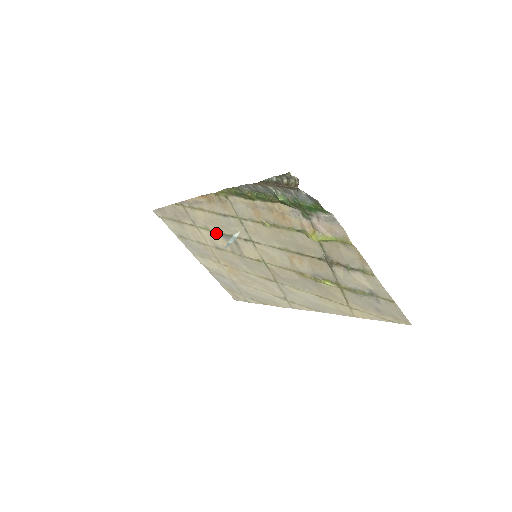
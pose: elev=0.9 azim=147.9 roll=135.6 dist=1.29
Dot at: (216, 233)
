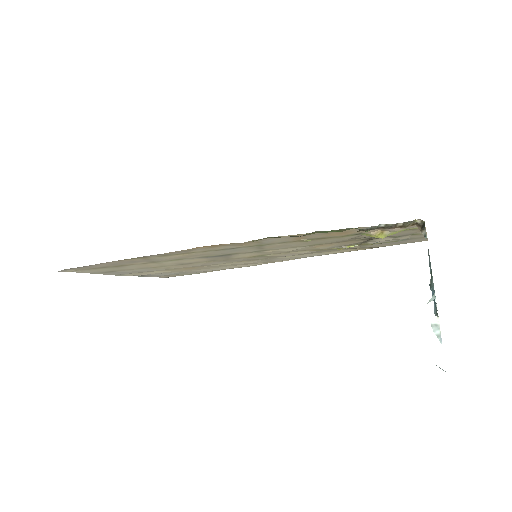
Dot at: (194, 258)
